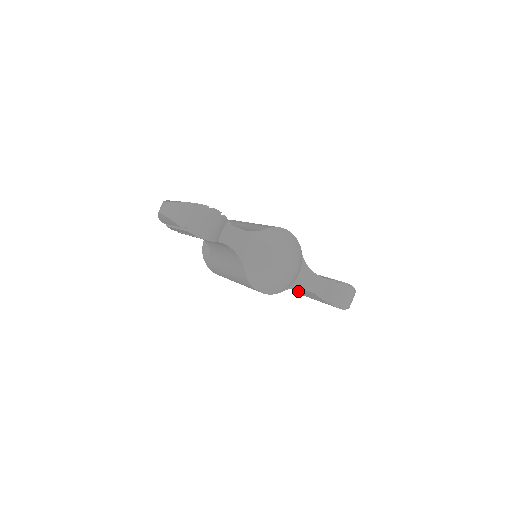
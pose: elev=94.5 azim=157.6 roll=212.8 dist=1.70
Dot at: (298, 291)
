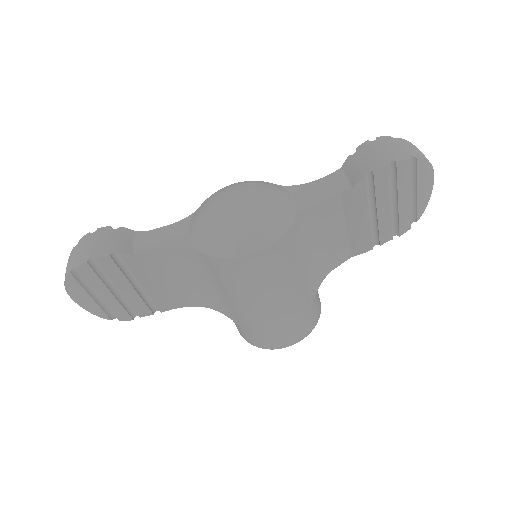
Dot at: (365, 238)
